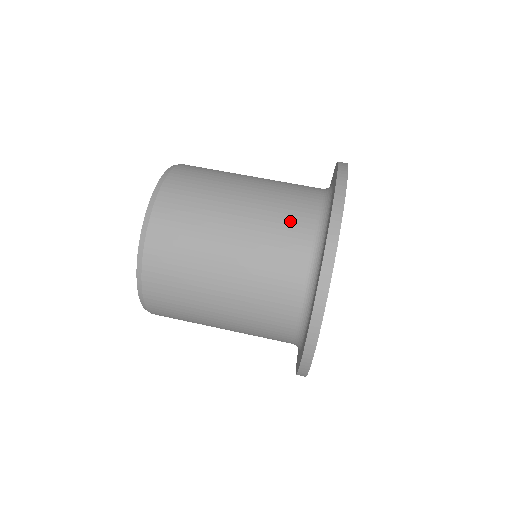
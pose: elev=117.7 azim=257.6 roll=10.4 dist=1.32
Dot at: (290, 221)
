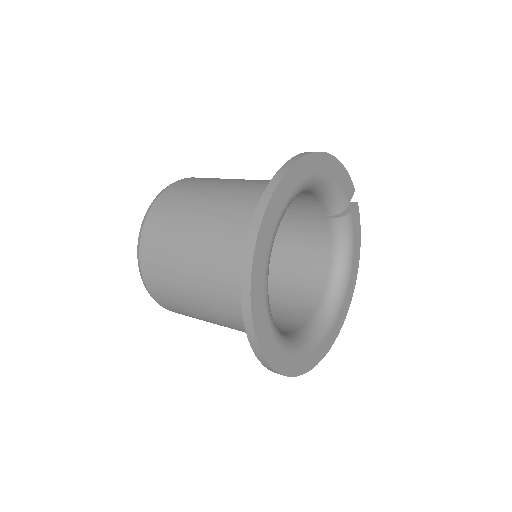
Dot at: (247, 210)
